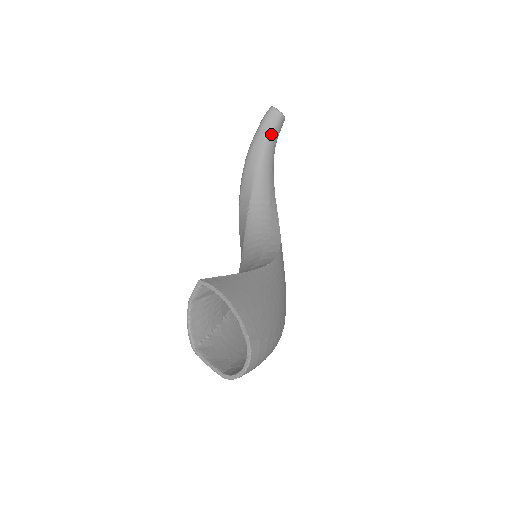
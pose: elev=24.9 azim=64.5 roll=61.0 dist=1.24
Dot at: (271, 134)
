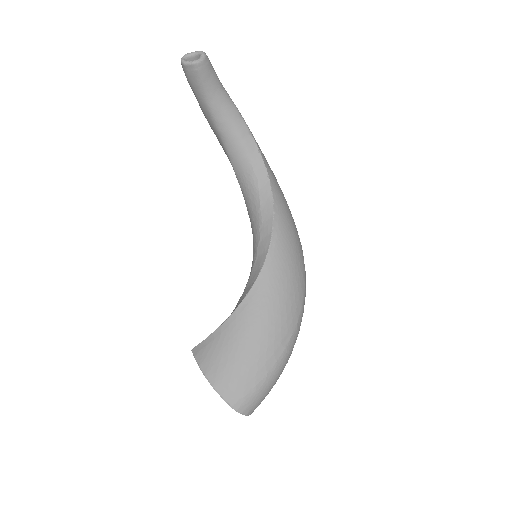
Dot at: (204, 92)
